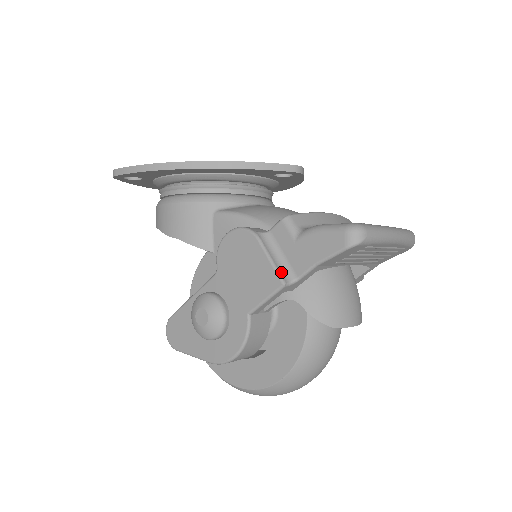
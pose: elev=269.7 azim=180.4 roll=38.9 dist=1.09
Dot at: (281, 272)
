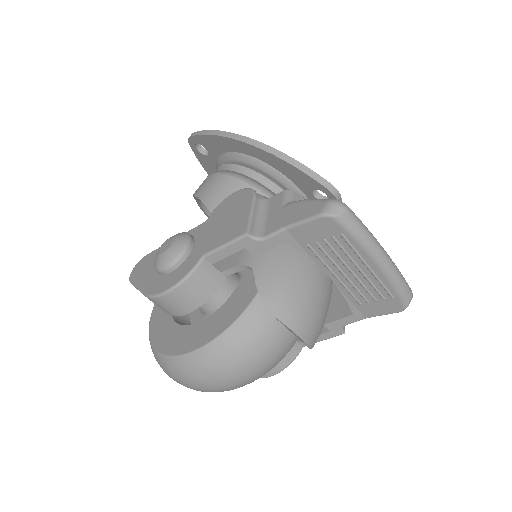
Dot at: (253, 225)
